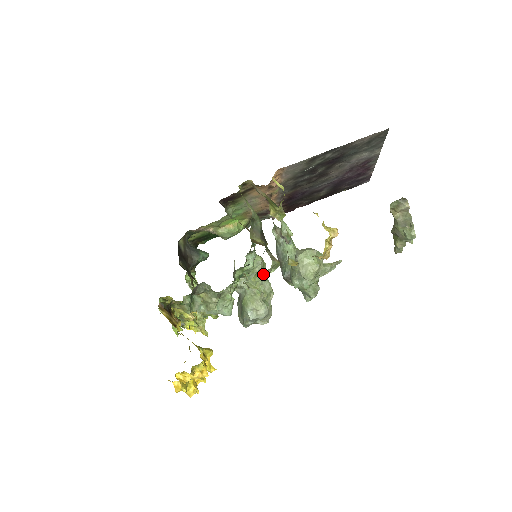
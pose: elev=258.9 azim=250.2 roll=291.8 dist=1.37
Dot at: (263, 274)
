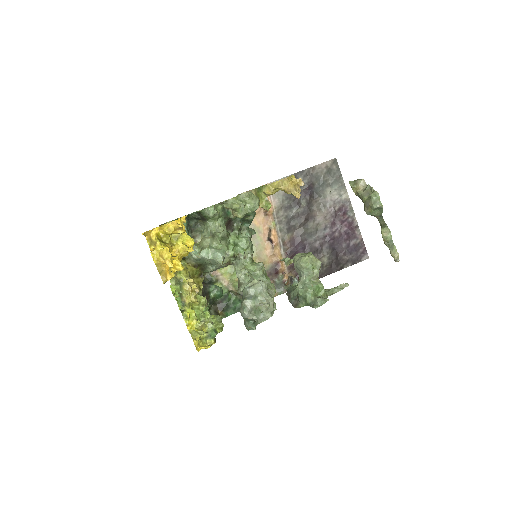
Dot at: (244, 202)
